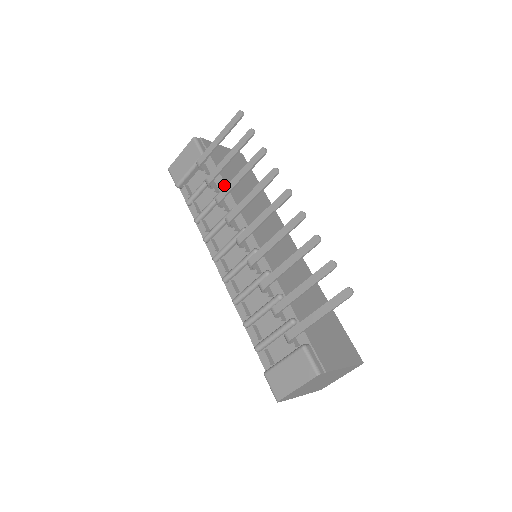
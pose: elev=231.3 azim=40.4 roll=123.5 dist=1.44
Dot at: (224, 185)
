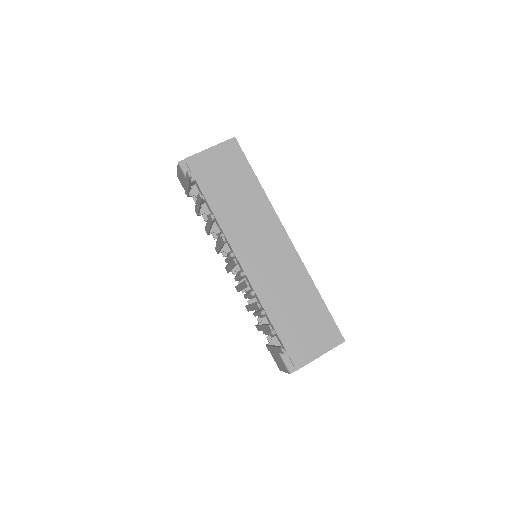
Dot at: (211, 210)
